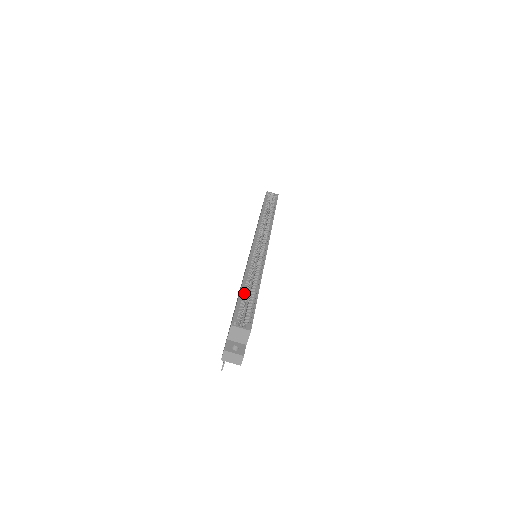
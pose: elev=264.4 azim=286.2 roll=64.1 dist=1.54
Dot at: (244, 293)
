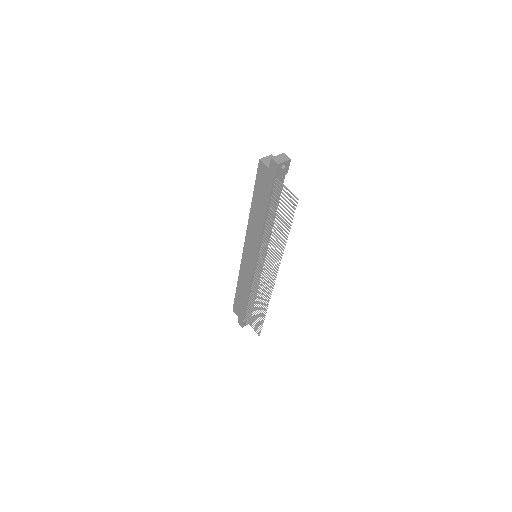
Dot at: occluded
